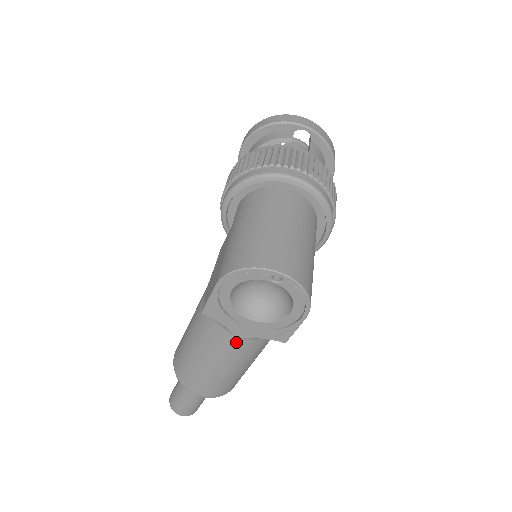
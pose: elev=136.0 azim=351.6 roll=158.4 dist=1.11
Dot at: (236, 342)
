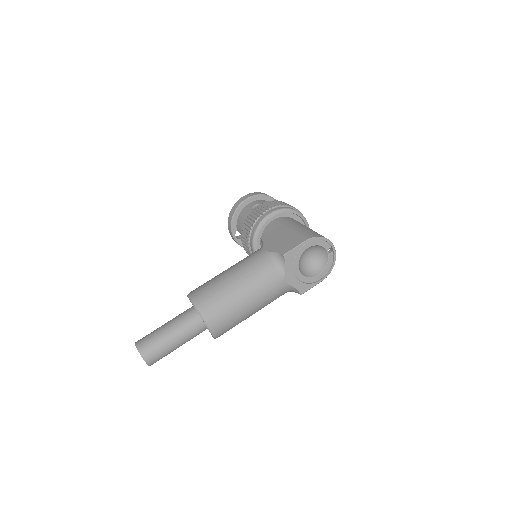
Dot at: (280, 285)
